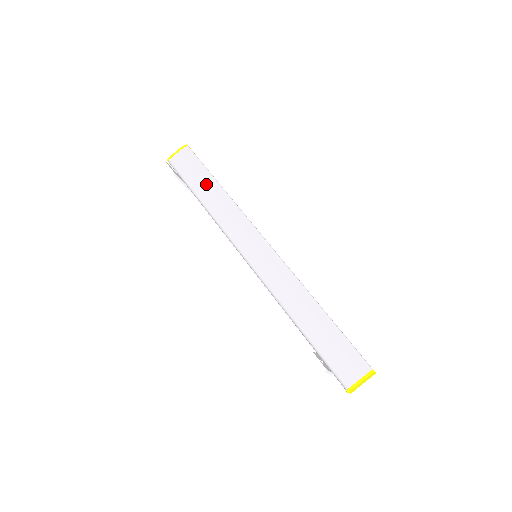
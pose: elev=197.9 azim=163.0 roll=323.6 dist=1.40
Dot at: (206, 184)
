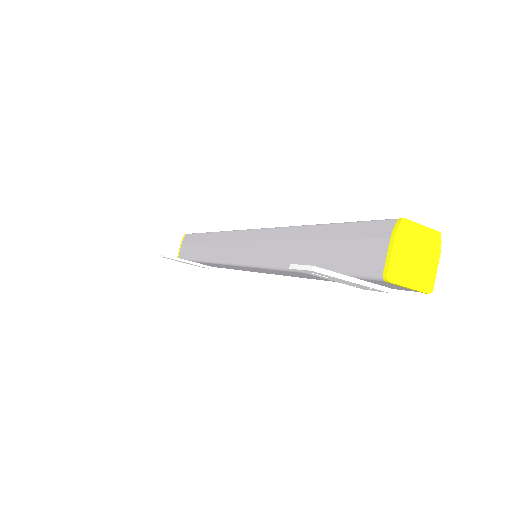
Dot at: (200, 243)
